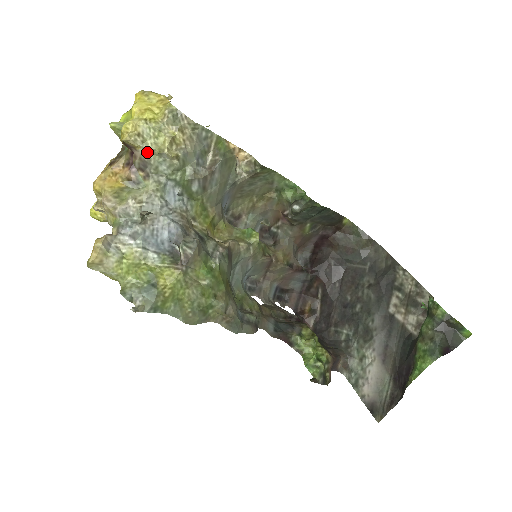
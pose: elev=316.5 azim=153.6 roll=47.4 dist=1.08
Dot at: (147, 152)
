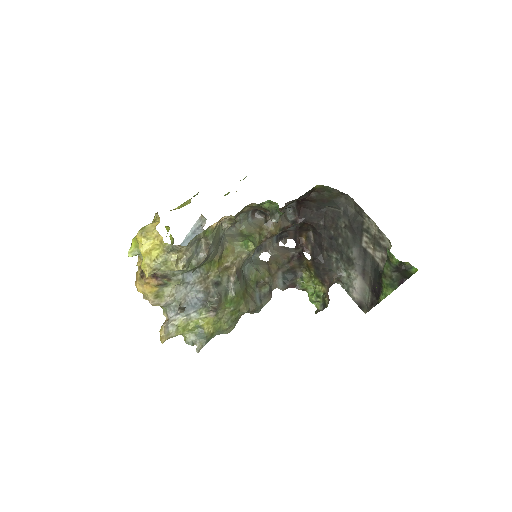
Dot at: (163, 271)
